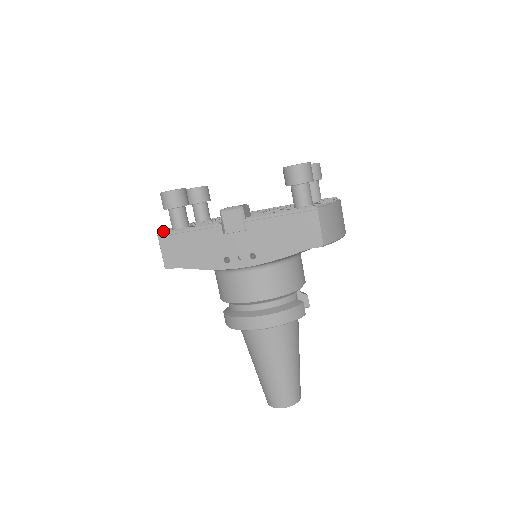
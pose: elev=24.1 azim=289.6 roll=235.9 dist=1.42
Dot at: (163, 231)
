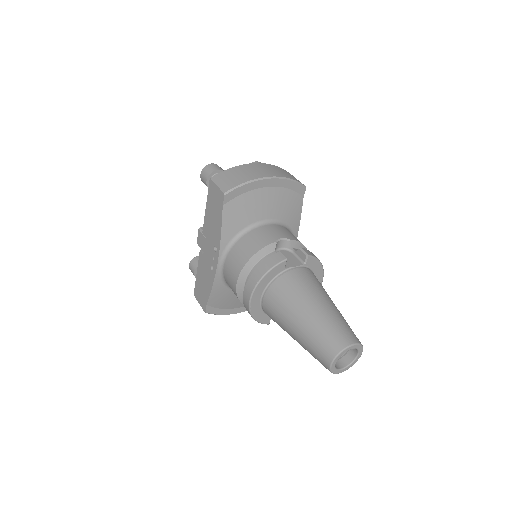
Dot at: occluded
